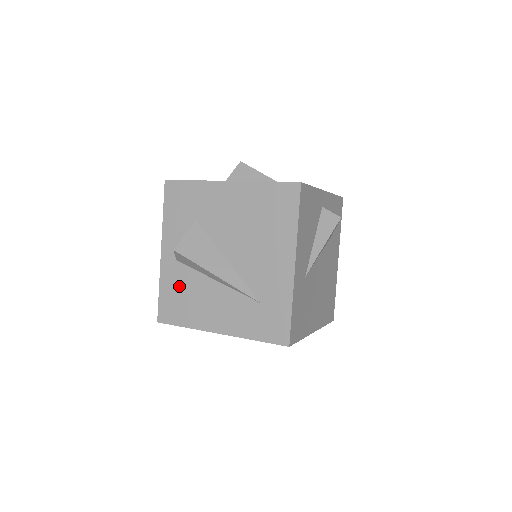
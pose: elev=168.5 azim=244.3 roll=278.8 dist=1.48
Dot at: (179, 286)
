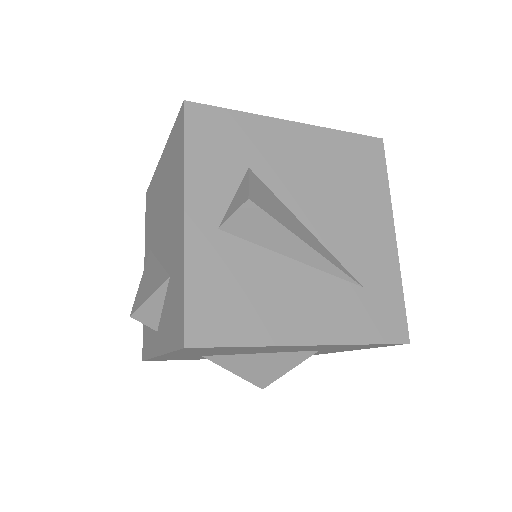
Dot at: (228, 273)
